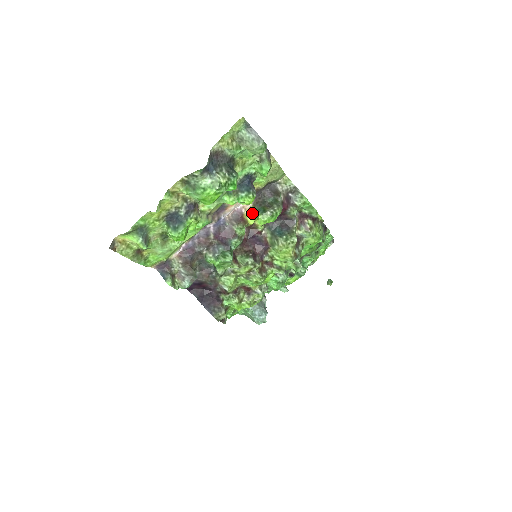
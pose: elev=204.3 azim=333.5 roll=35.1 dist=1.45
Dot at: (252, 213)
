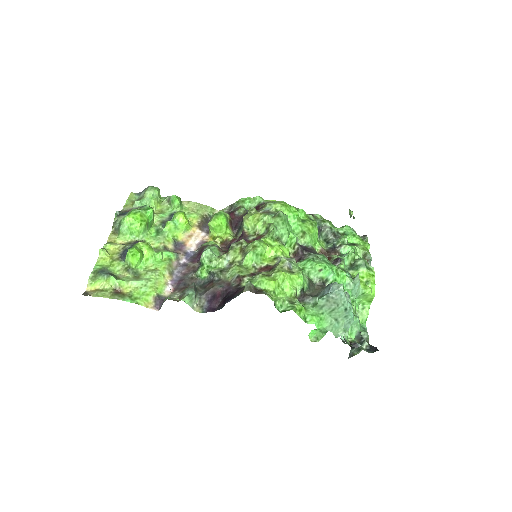
Dot at: (213, 237)
